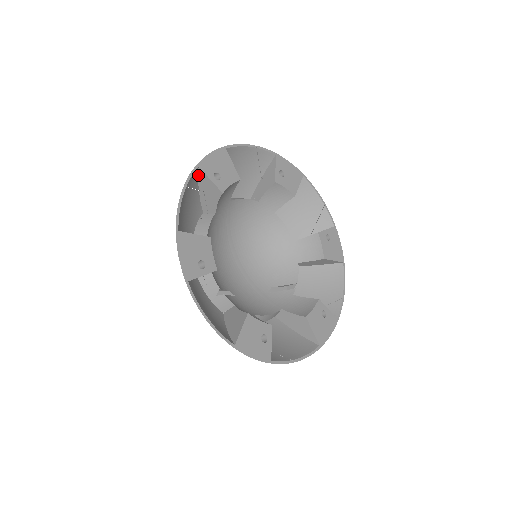
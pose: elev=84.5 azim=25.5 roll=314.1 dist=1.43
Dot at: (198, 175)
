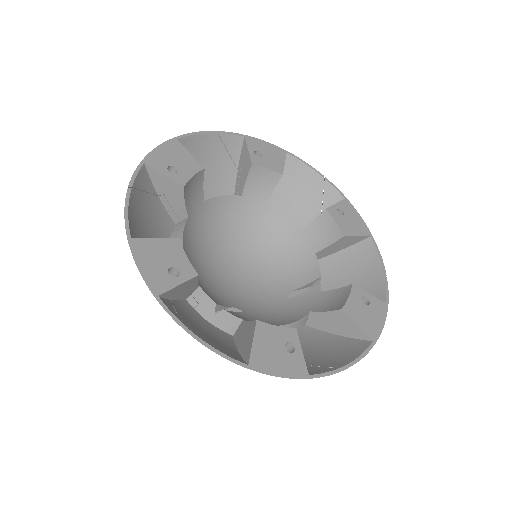
Dot at: (149, 175)
